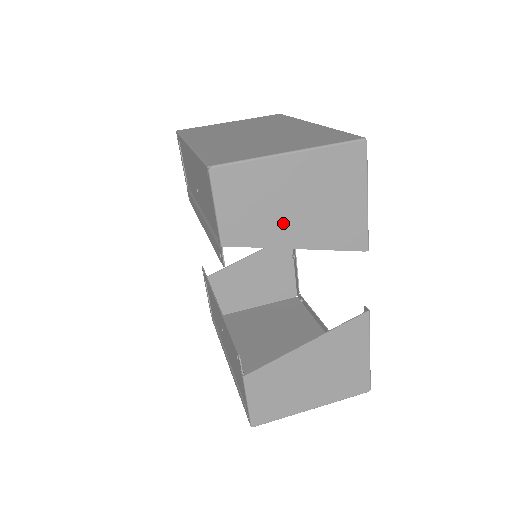
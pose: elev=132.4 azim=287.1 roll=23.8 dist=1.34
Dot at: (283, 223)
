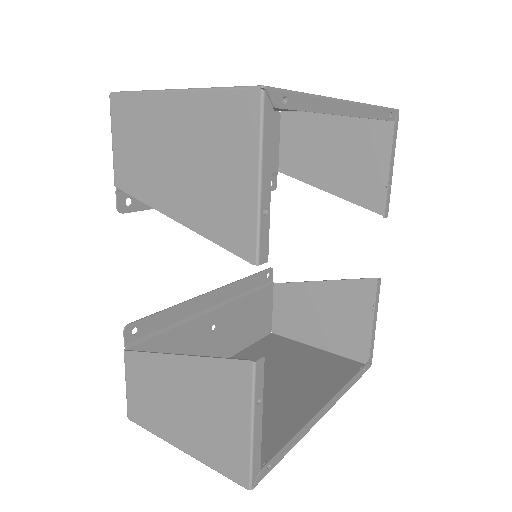
Dot at: (164, 180)
